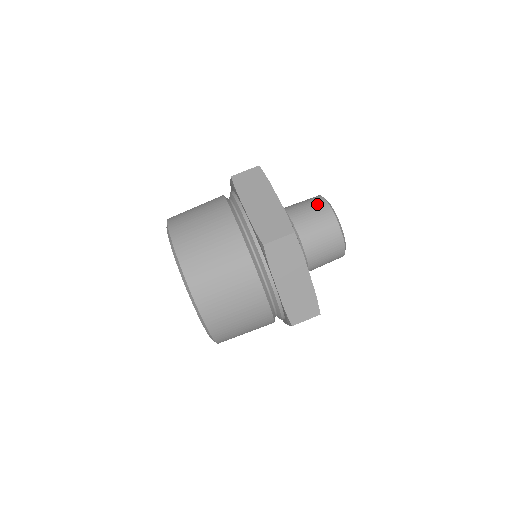
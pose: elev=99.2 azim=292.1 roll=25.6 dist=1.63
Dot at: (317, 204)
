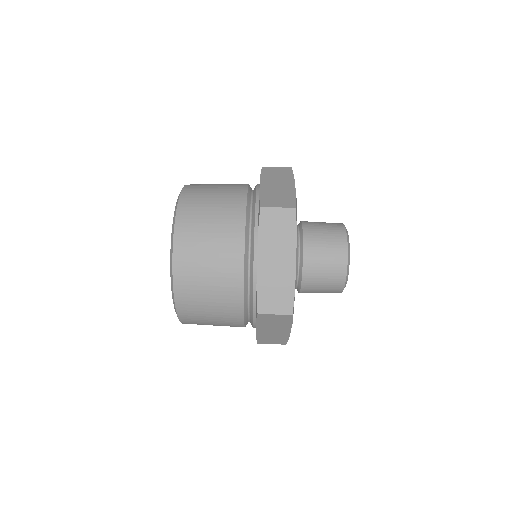
Dot at: (334, 224)
